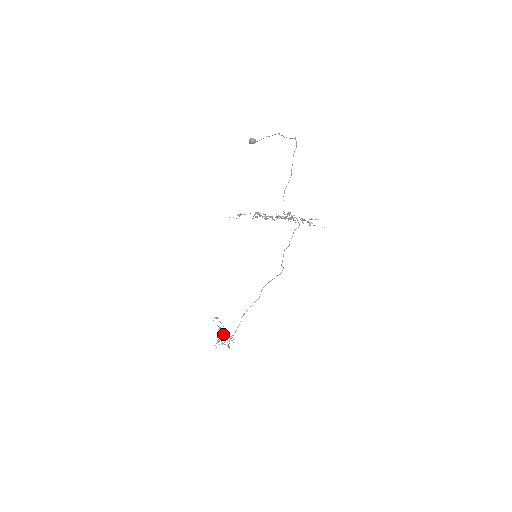
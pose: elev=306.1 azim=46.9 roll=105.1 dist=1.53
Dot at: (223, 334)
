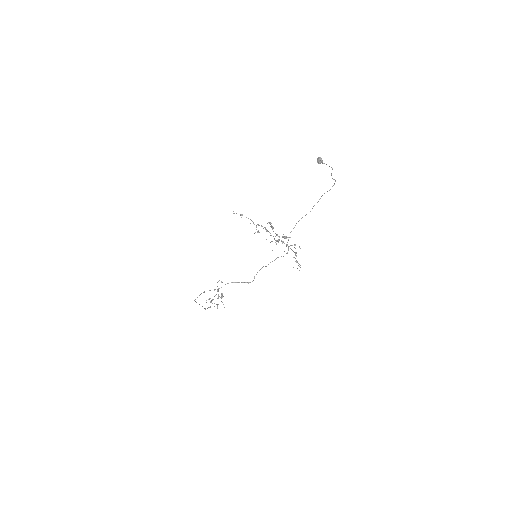
Dot at: occluded
